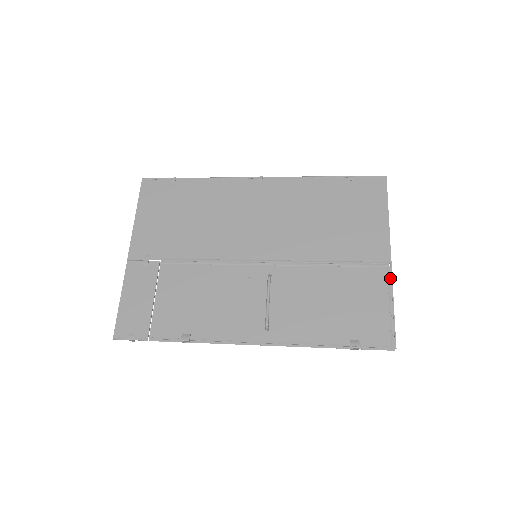
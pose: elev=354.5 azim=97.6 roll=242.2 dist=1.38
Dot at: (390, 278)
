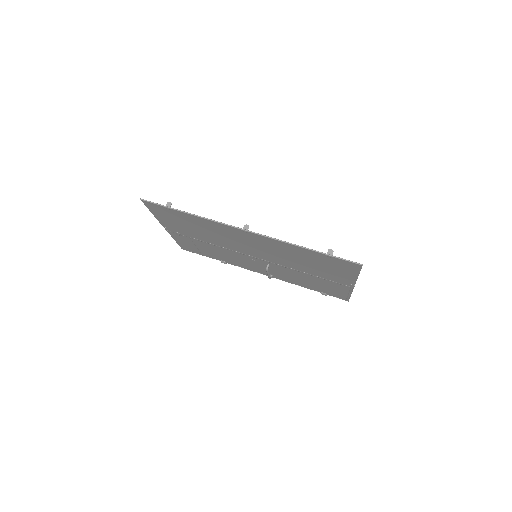
Dot at: (351, 290)
